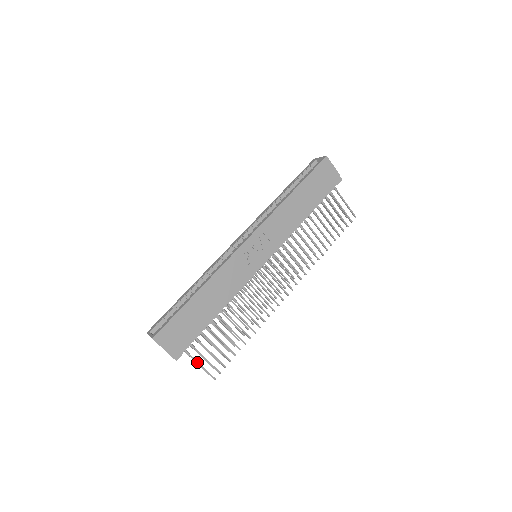
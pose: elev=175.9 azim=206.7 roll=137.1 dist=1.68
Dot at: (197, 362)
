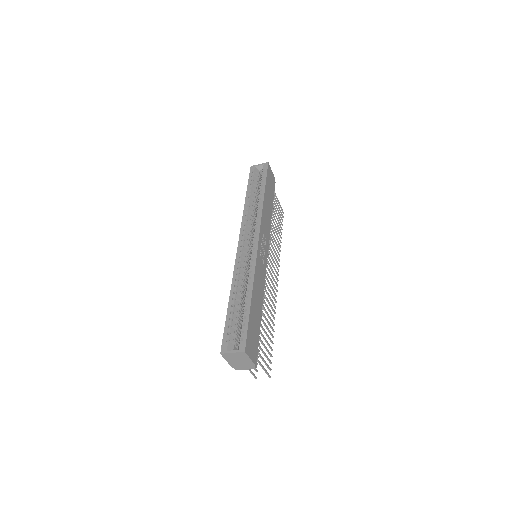
Dot at: (262, 365)
